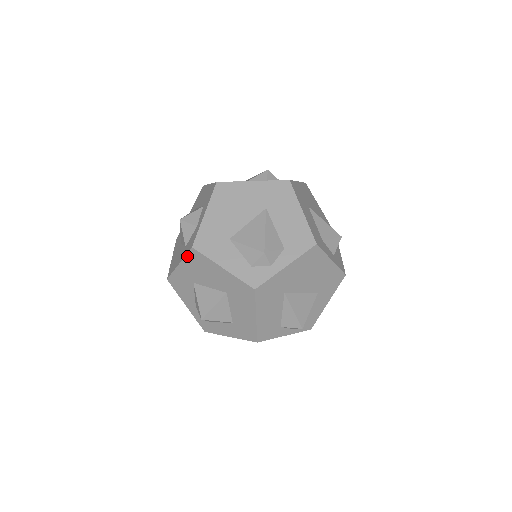
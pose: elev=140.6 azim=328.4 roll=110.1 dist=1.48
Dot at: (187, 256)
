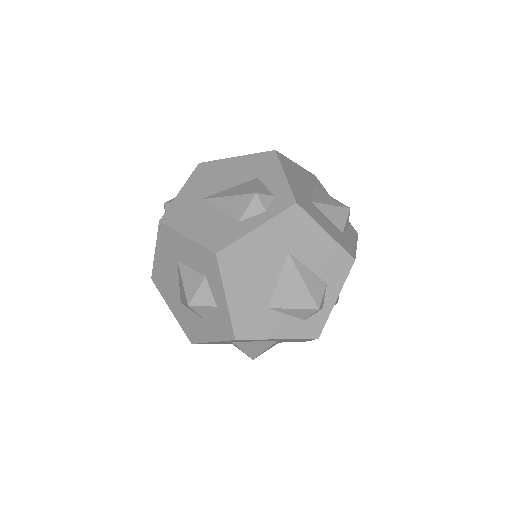
Dot at: occluded
